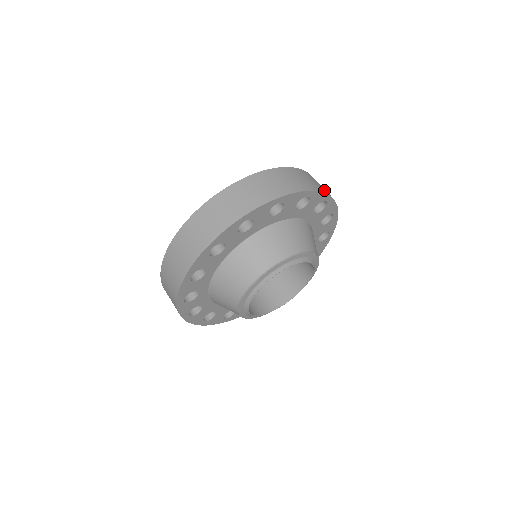
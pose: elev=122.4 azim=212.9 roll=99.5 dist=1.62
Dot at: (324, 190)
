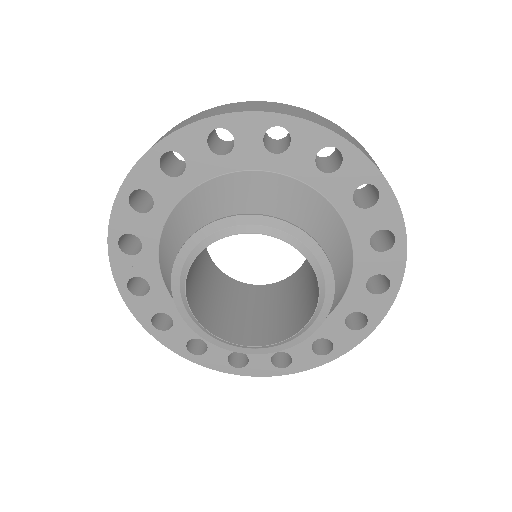
Dot at: (379, 169)
